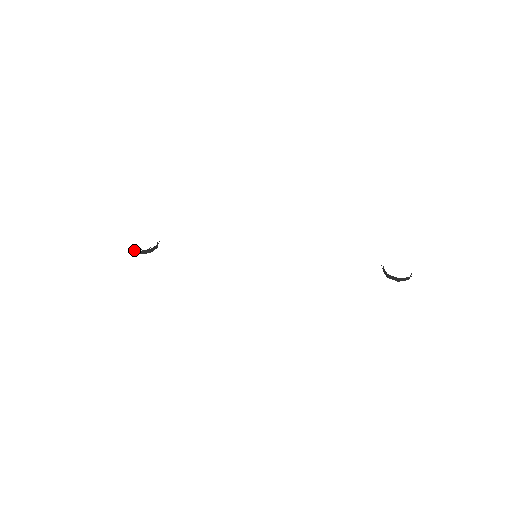
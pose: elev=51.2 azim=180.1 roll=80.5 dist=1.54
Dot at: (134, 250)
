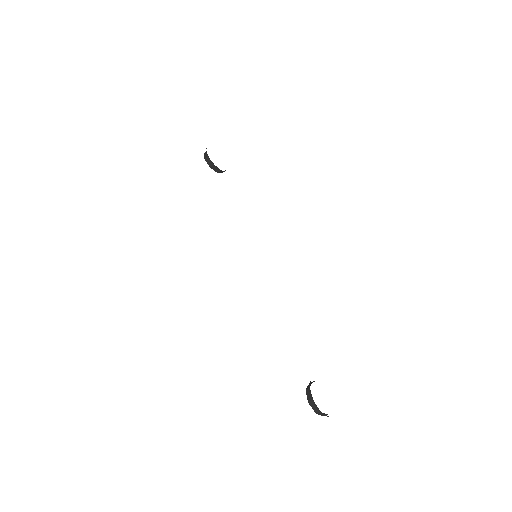
Dot at: occluded
